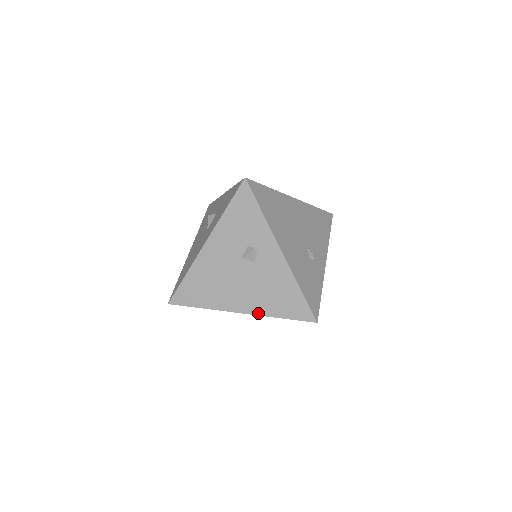
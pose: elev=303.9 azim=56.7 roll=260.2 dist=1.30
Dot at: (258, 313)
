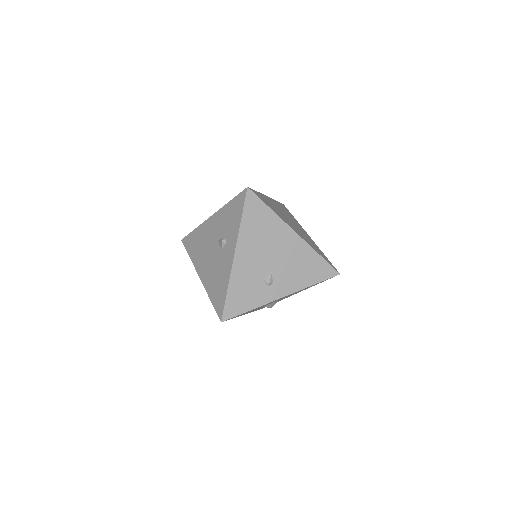
Dot at: (205, 286)
